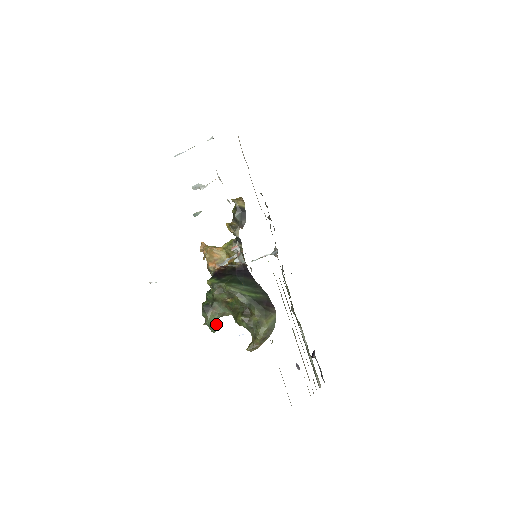
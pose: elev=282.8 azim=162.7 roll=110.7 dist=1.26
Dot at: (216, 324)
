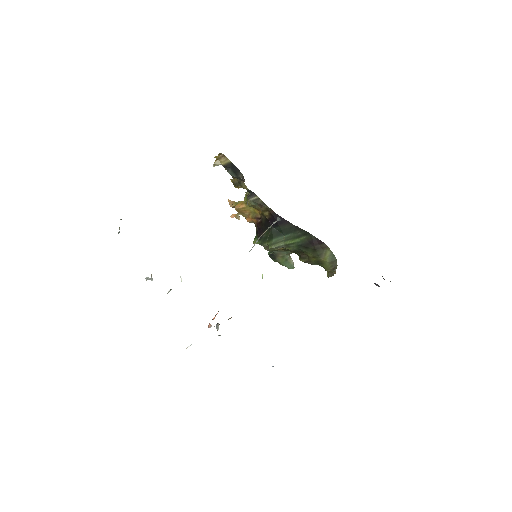
Dot at: (290, 262)
